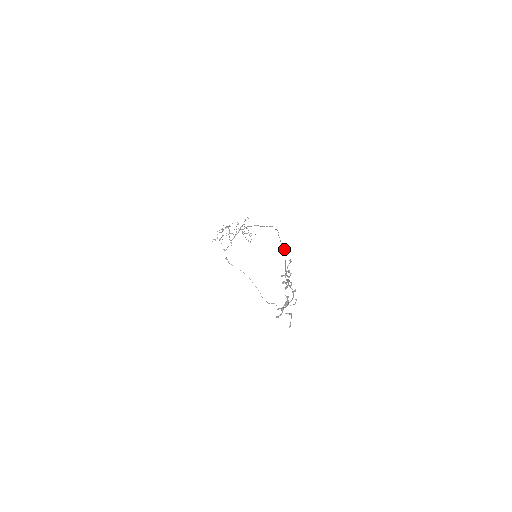
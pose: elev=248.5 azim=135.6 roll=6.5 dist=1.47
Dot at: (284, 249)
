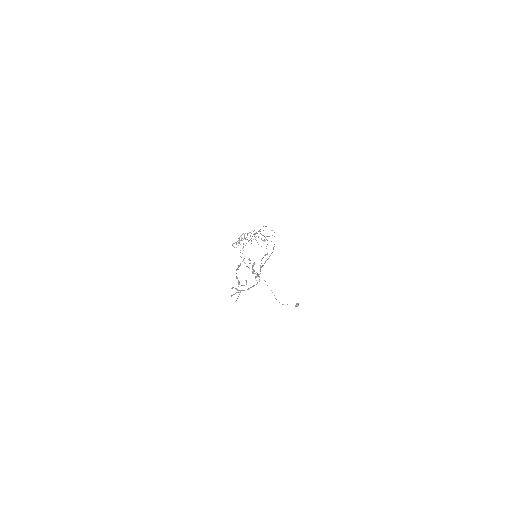
Dot at: (273, 248)
